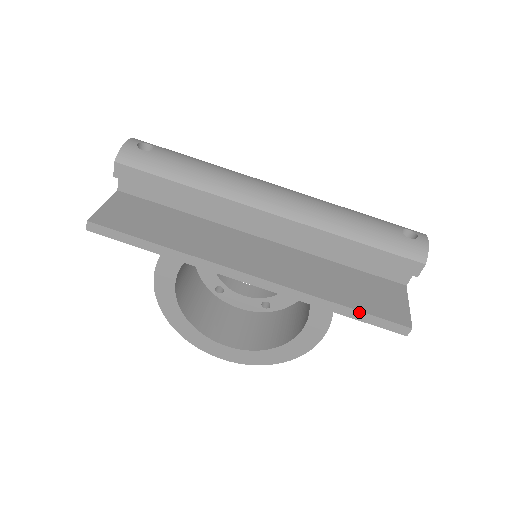
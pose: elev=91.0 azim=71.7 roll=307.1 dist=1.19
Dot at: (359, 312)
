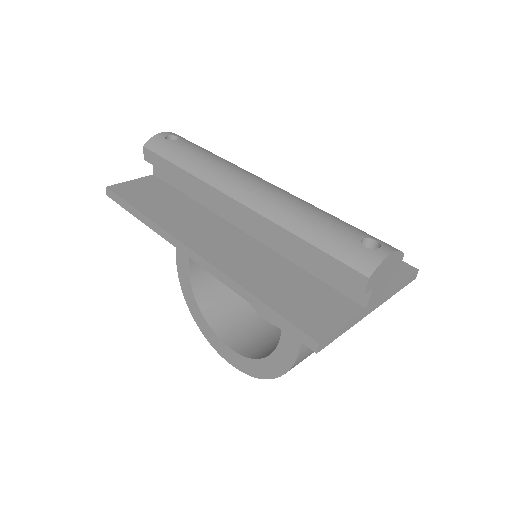
Dot at: (271, 309)
